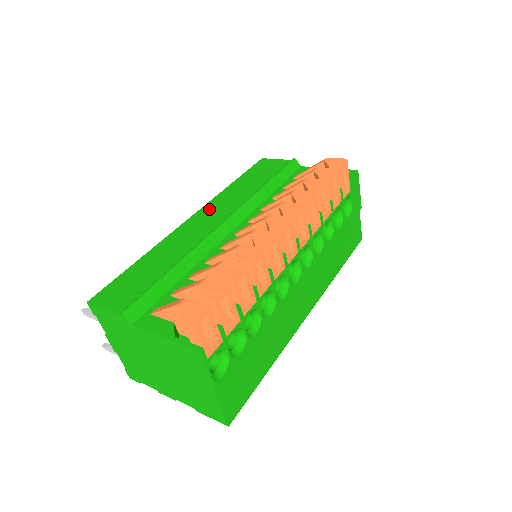
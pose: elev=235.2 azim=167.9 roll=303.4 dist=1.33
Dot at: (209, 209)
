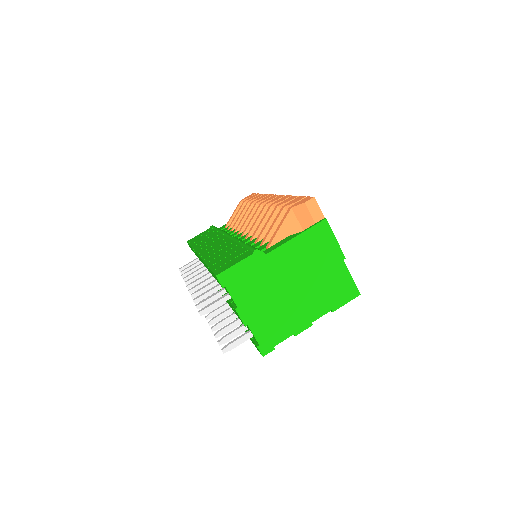
Dot at: (203, 248)
